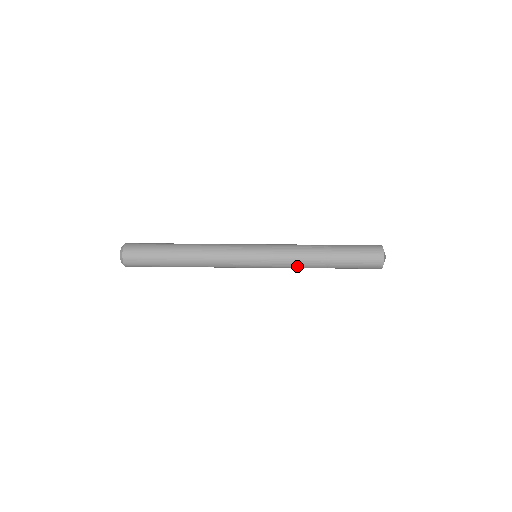
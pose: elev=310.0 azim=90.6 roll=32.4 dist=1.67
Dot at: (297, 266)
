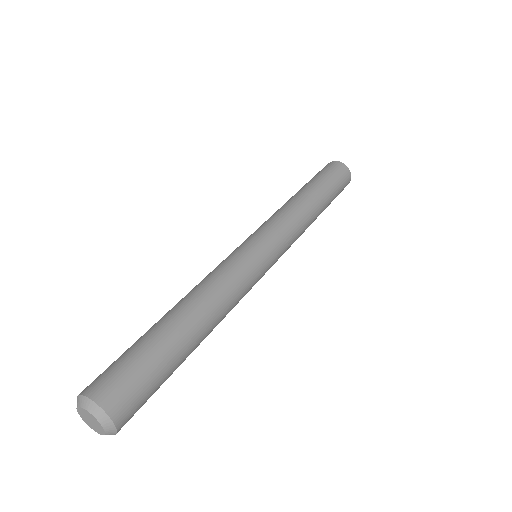
Dot at: (302, 230)
